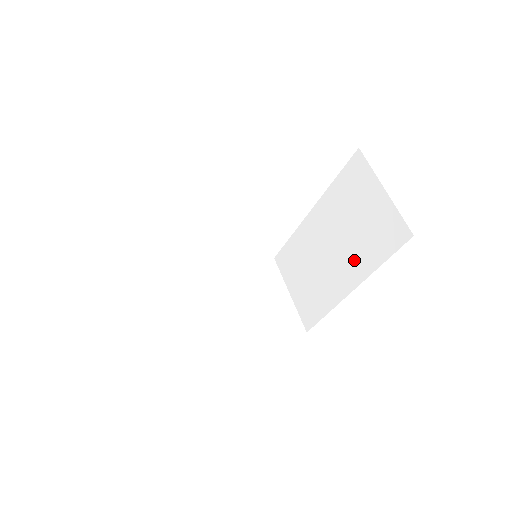
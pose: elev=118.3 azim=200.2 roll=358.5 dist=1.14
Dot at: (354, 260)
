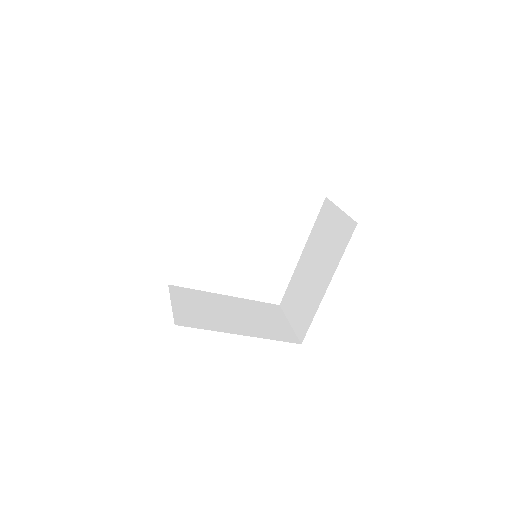
Dot at: (328, 264)
